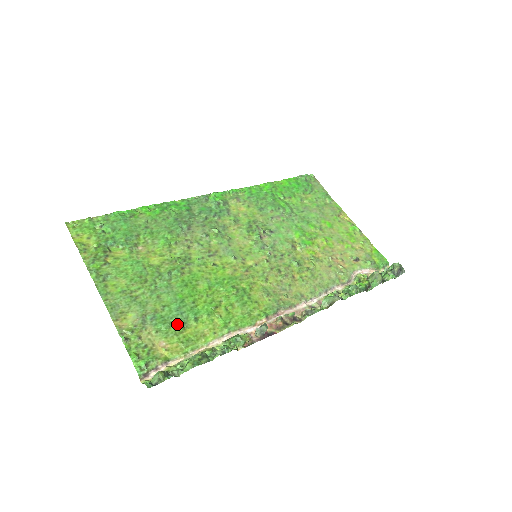
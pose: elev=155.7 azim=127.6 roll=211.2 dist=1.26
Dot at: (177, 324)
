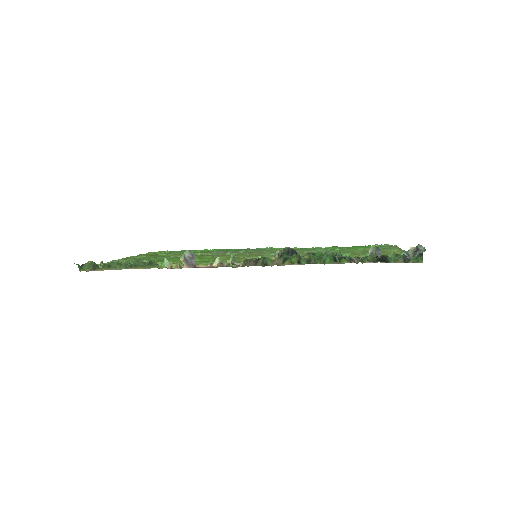
Dot at: occluded
